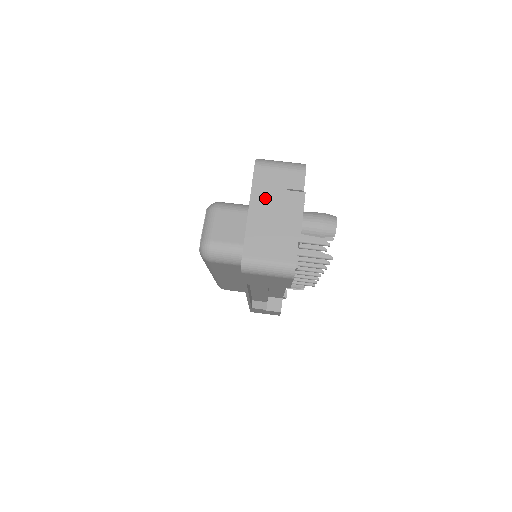
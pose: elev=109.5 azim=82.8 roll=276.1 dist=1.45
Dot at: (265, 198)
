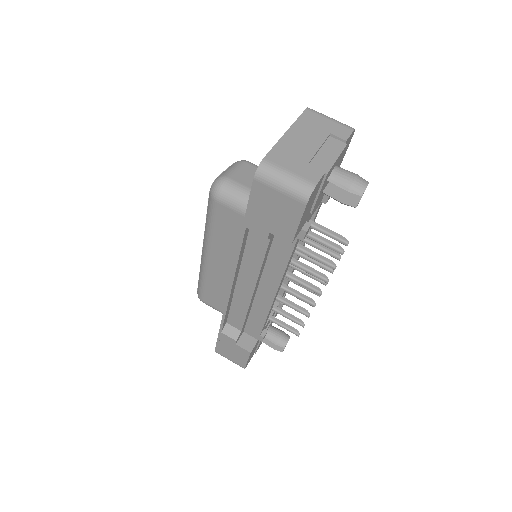
Dot at: (306, 131)
